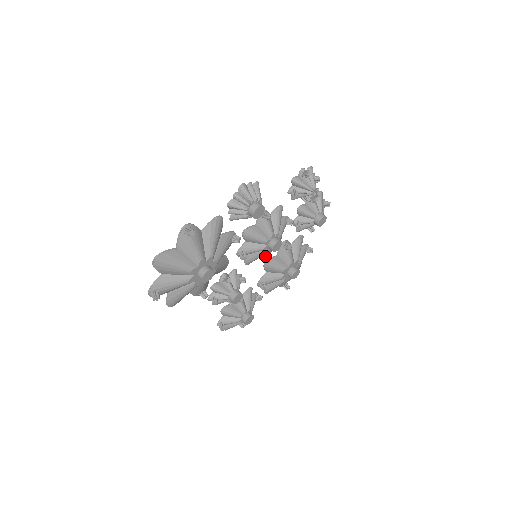
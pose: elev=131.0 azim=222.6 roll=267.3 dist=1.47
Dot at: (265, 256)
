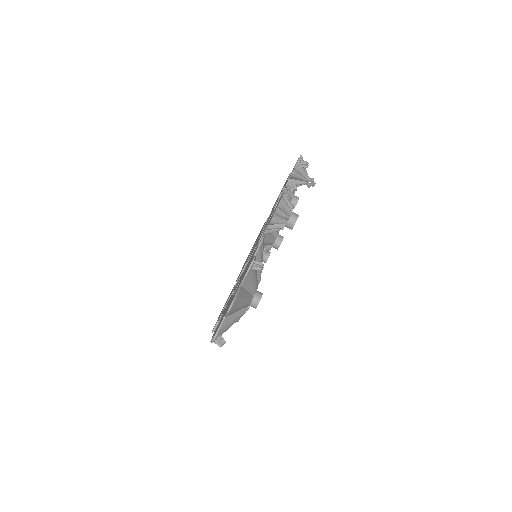
Dot at: occluded
